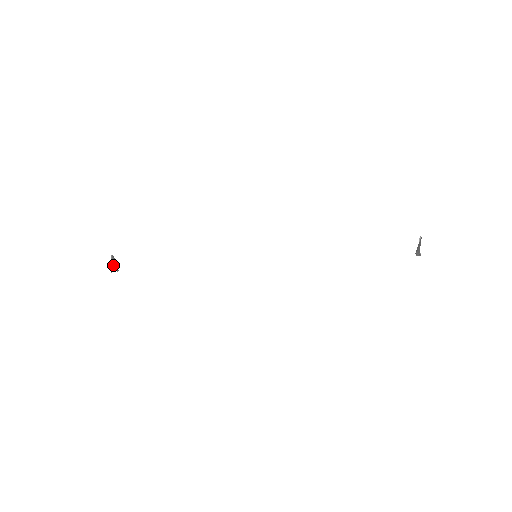
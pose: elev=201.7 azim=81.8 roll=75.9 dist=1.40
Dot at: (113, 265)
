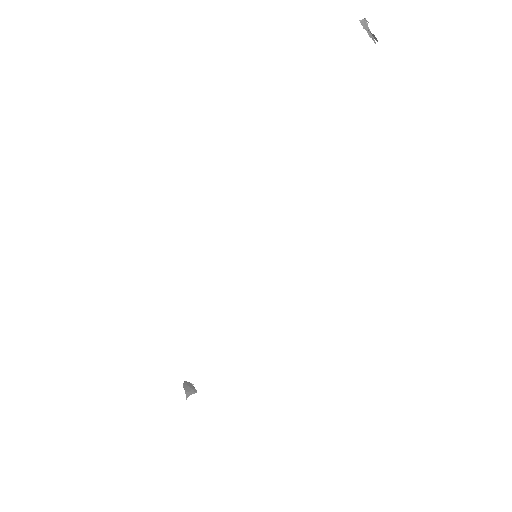
Dot at: (187, 391)
